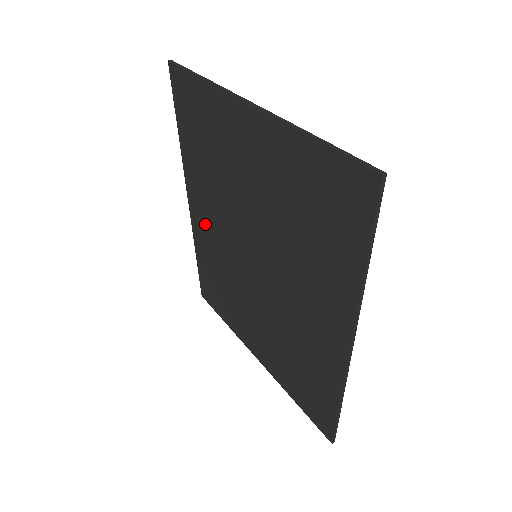
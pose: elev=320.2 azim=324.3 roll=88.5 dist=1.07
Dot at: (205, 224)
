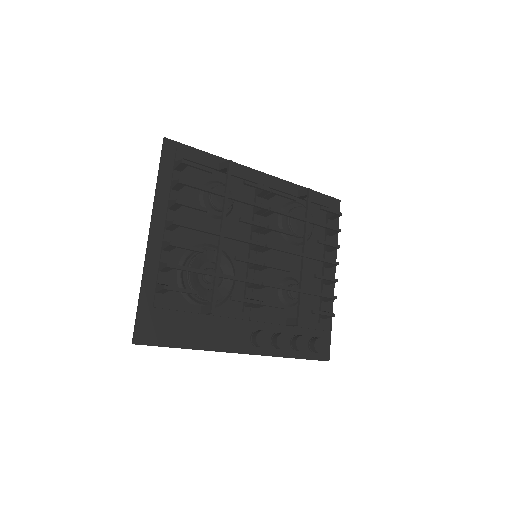
Dot at: (266, 199)
